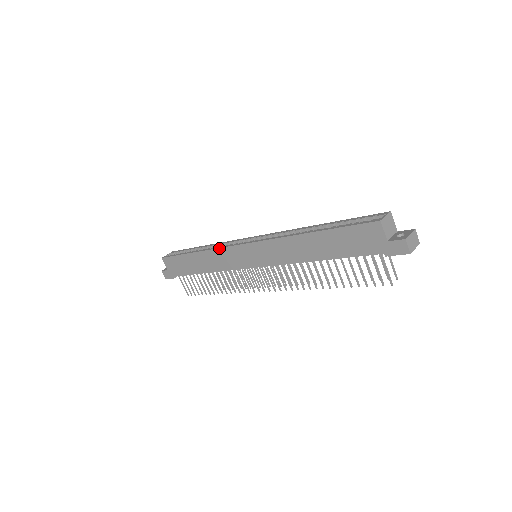
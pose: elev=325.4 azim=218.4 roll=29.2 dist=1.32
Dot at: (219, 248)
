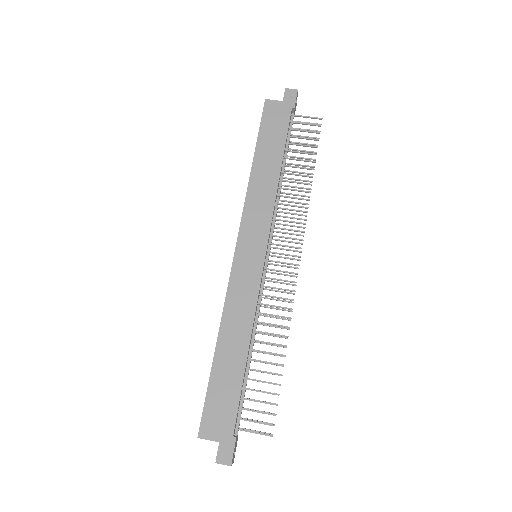
Dot at: (226, 293)
